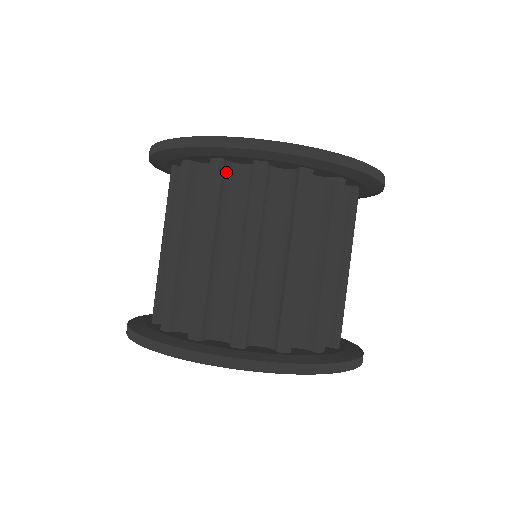
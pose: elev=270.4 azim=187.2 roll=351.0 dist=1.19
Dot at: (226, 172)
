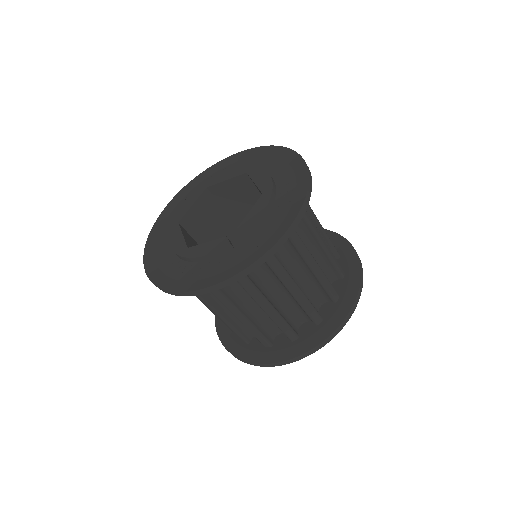
Dot at: occluded
